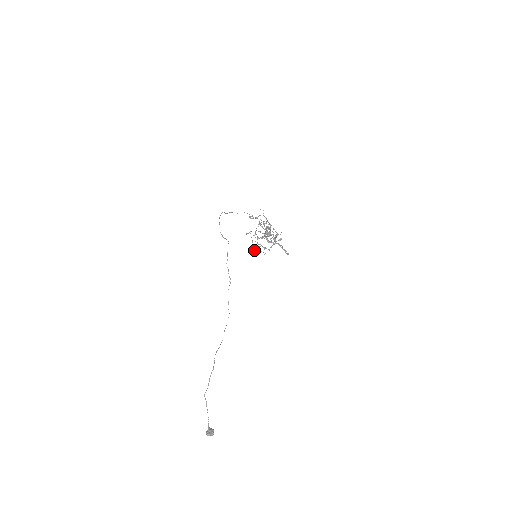
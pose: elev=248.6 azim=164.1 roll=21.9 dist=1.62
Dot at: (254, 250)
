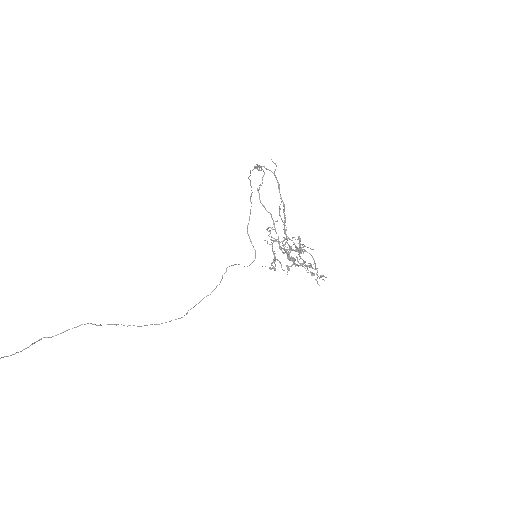
Dot at: occluded
